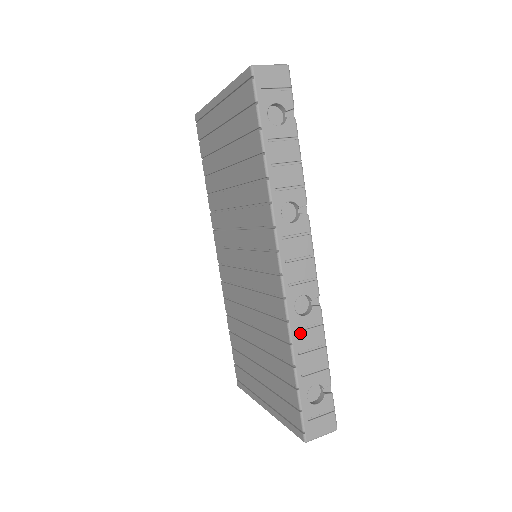
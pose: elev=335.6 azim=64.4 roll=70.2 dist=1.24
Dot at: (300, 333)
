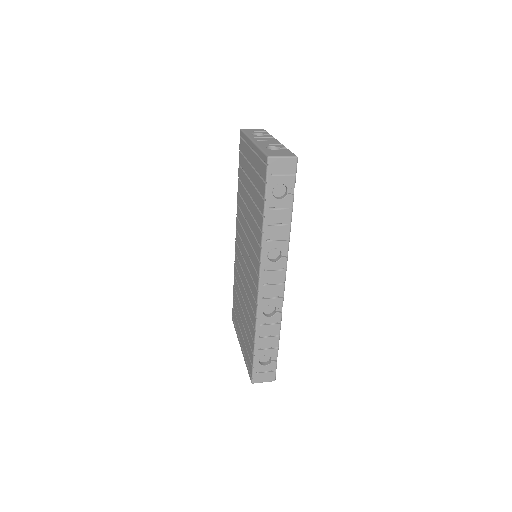
Dot at: (263, 326)
